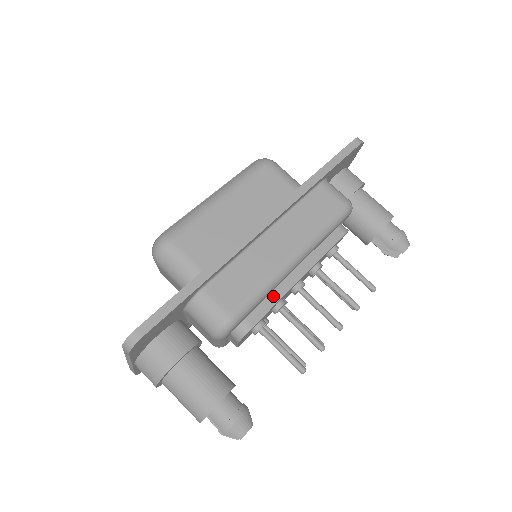
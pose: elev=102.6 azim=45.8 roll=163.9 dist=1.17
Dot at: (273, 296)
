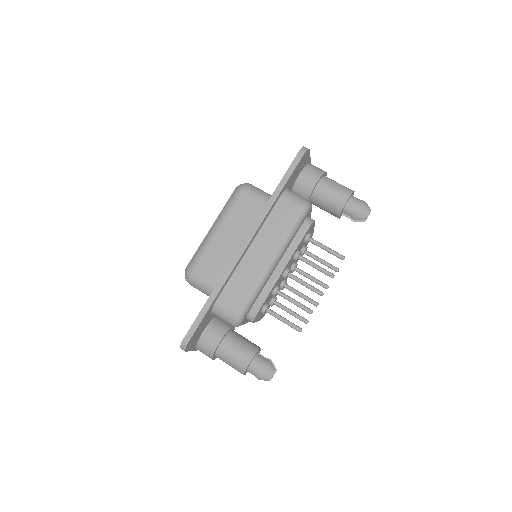
Dot at: (266, 289)
